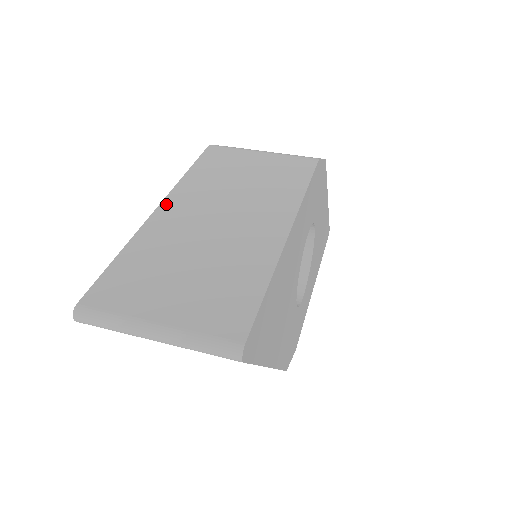
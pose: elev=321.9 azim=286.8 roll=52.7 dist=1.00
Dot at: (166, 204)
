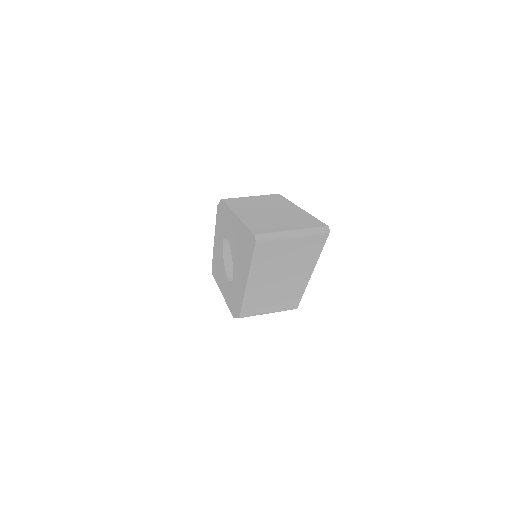
Dot at: (238, 213)
